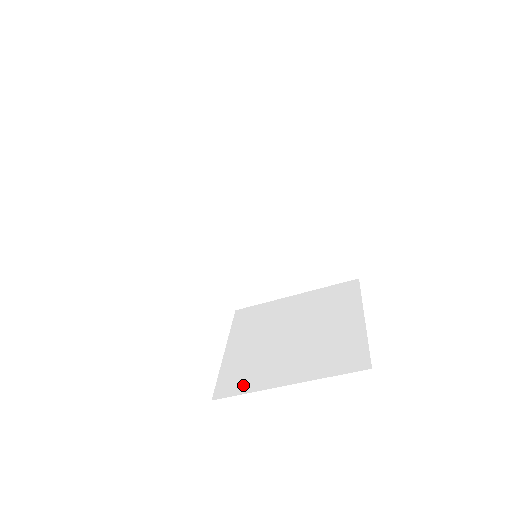
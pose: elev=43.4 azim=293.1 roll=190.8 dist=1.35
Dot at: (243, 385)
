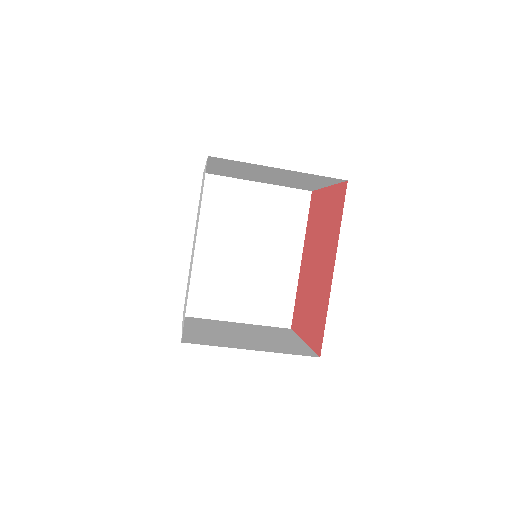
Dot at: (210, 342)
